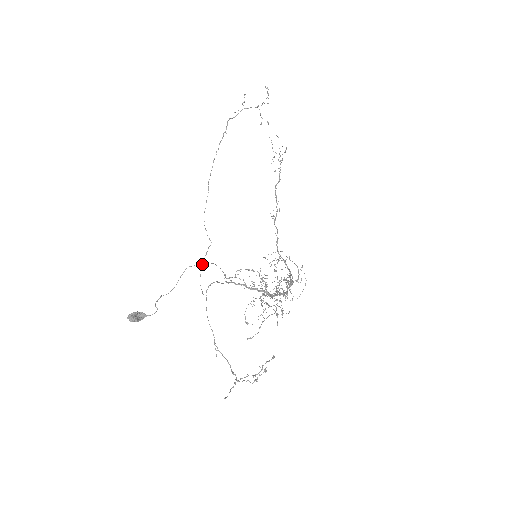
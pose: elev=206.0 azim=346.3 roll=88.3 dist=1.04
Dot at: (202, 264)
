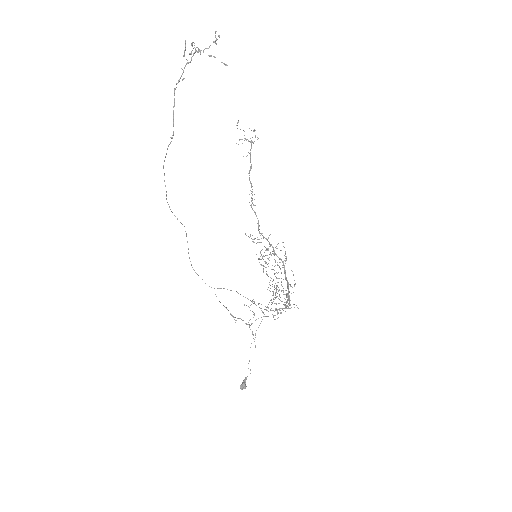
Dot at: (188, 253)
